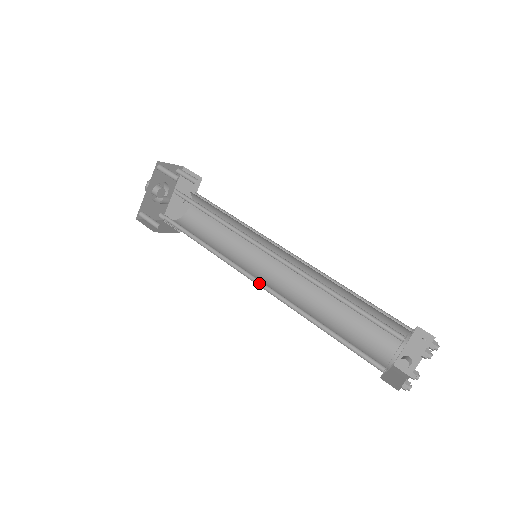
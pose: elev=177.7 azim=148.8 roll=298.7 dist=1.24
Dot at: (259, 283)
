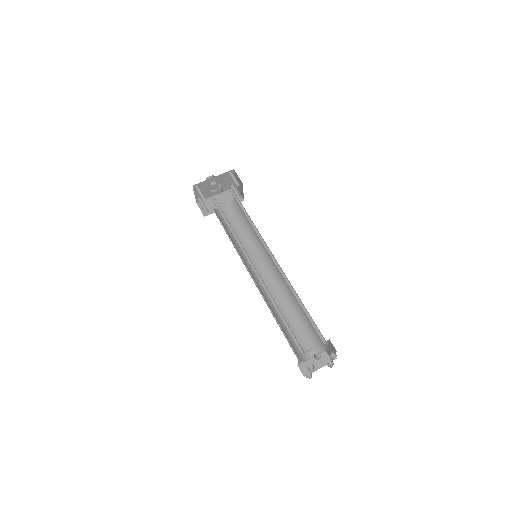
Dot at: (252, 268)
